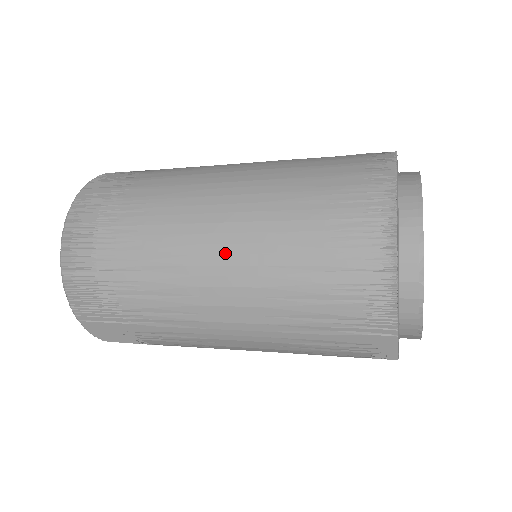
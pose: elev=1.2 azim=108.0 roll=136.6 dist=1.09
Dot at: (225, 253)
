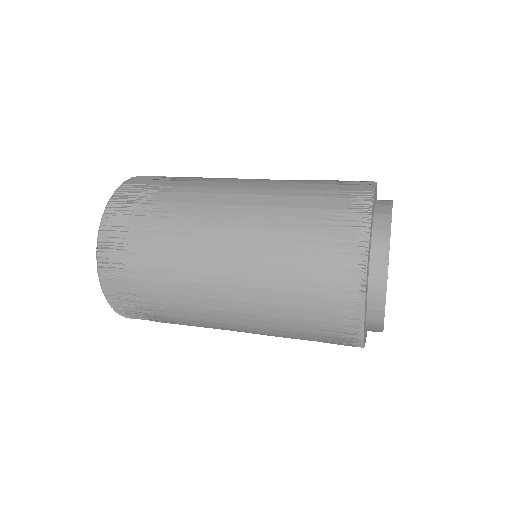
Dot at: occluded
